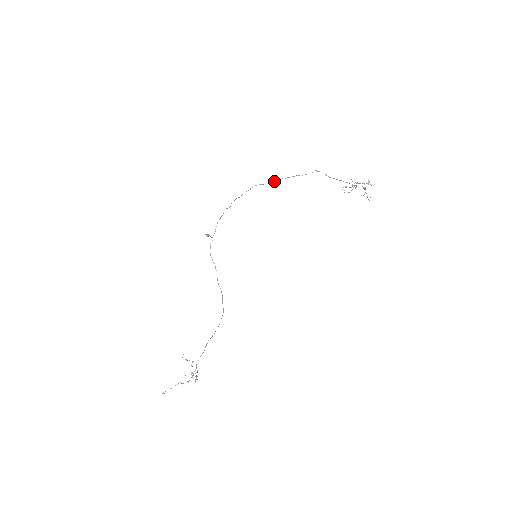
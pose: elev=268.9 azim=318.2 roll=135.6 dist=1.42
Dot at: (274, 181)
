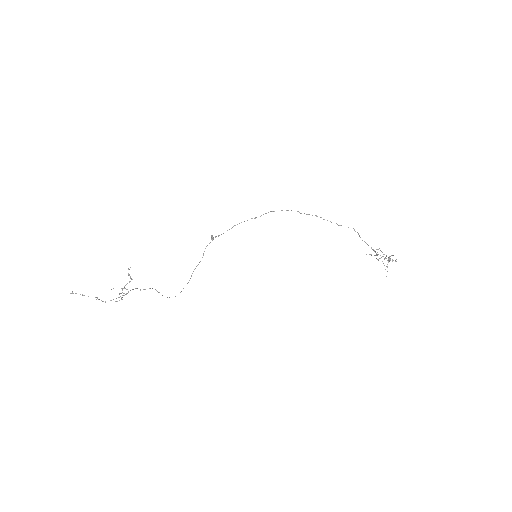
Dot at: occluded
